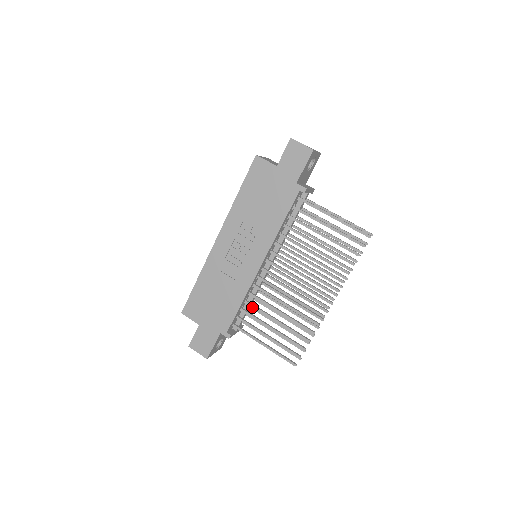
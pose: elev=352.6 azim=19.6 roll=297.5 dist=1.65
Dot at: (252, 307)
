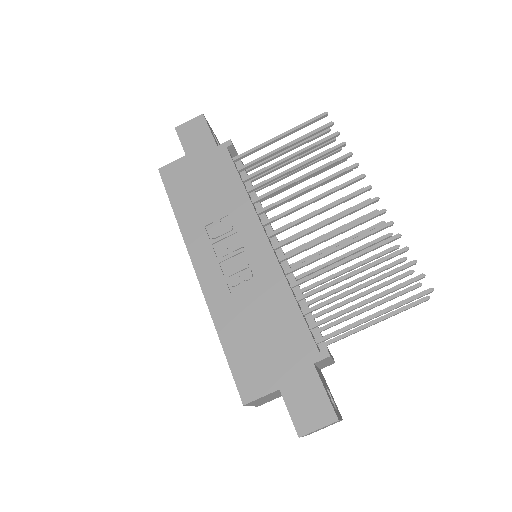
Dot at: (314, 315)
